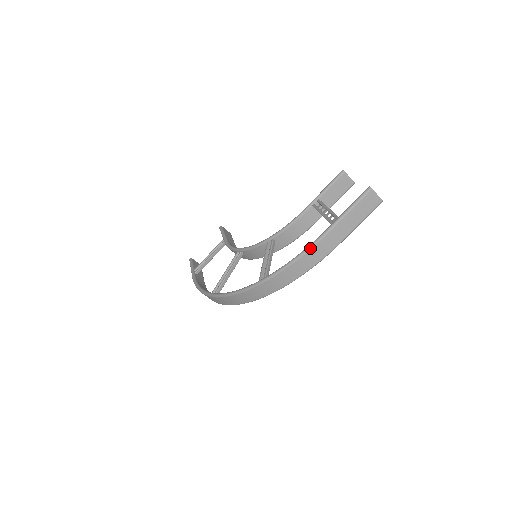
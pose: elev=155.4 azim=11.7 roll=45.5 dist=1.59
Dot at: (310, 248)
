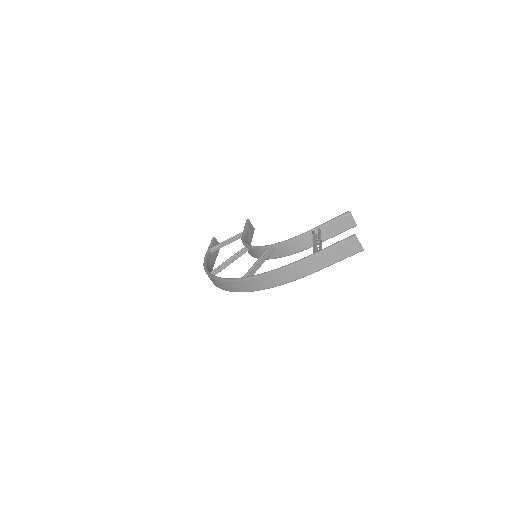
Dot at: (288, 266)
